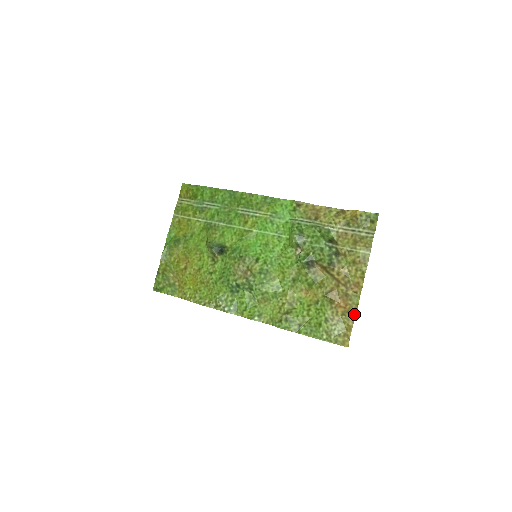
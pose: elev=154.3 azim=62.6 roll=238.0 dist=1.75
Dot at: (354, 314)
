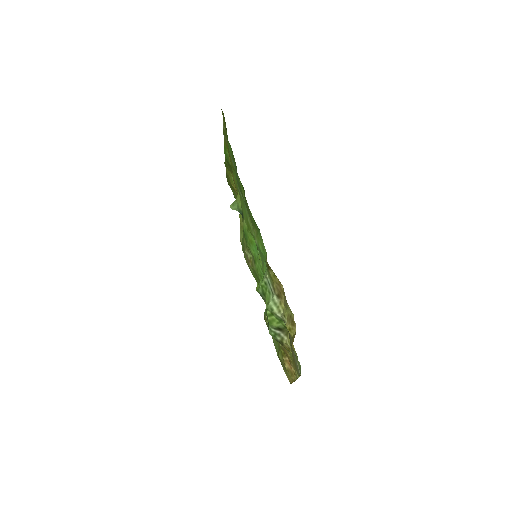
Dot at: occluded
